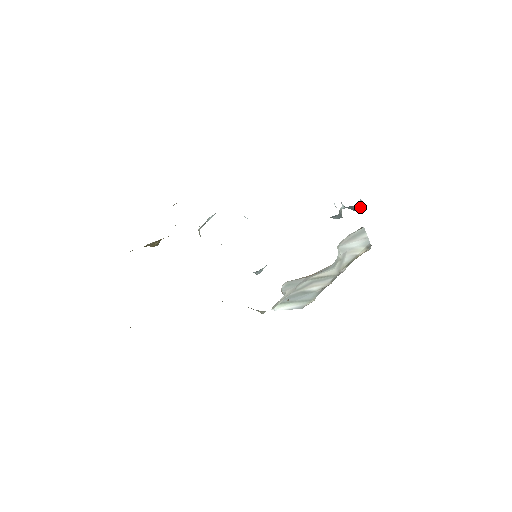
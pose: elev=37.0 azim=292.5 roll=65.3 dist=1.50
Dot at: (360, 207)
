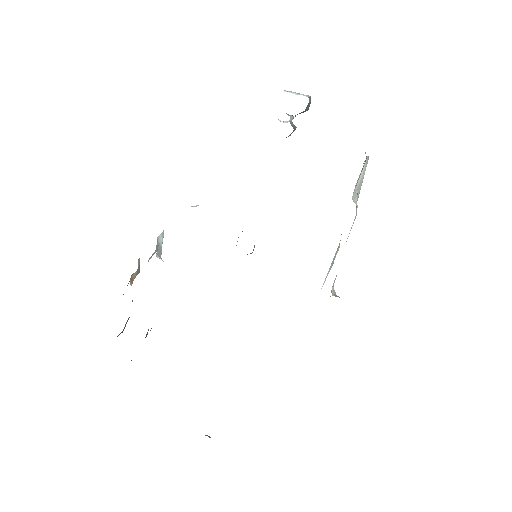
Dot at: (310, 103)
